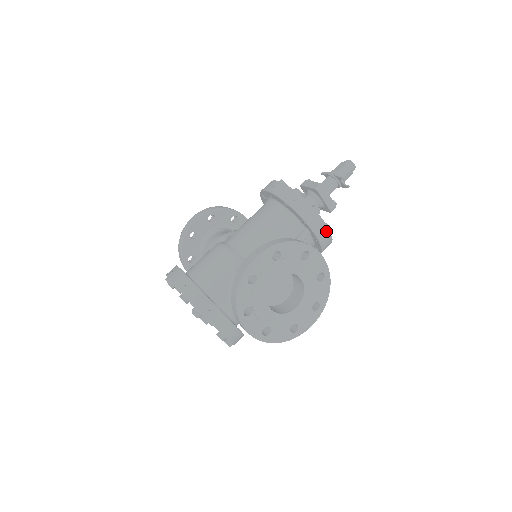
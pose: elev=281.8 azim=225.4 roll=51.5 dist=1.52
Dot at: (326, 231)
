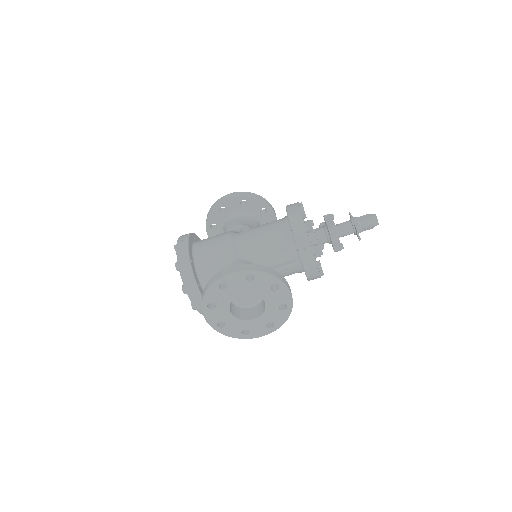
Dot at: (315, 269)
